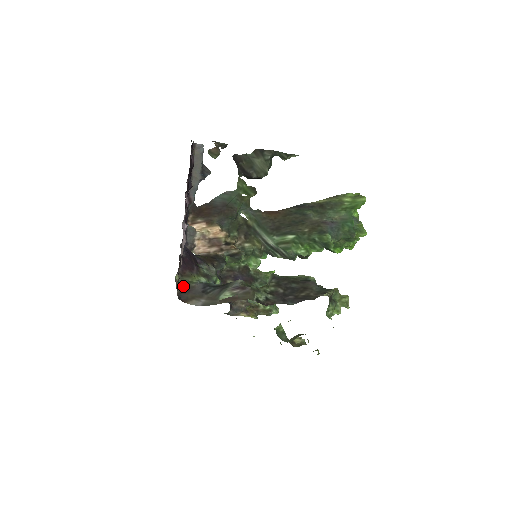
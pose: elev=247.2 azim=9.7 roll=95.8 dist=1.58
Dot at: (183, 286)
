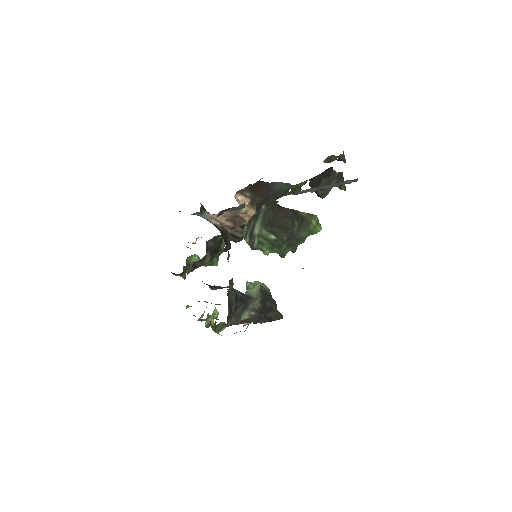
Dot at: (229, 300)
